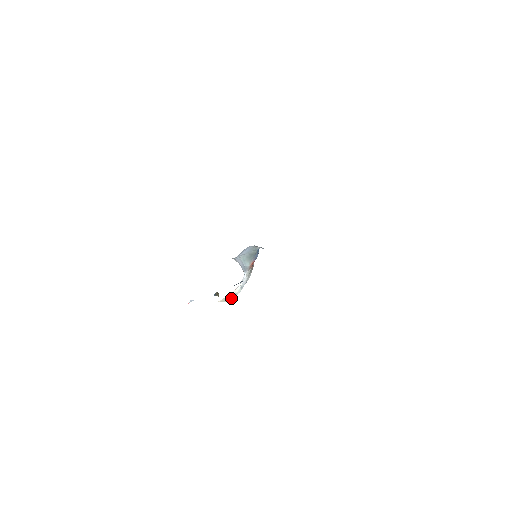
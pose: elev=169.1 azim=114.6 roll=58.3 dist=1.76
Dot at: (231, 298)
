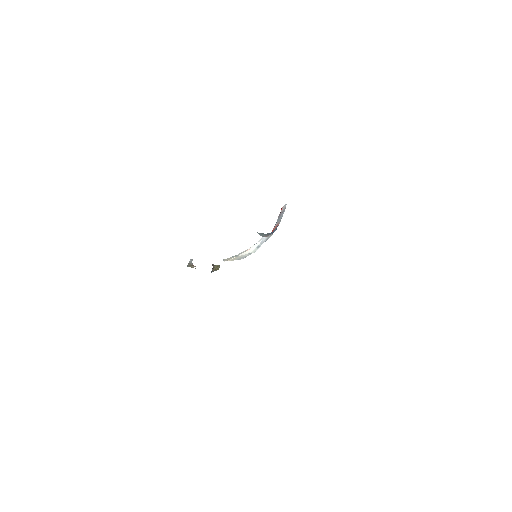
Dot at: (243, 257)
